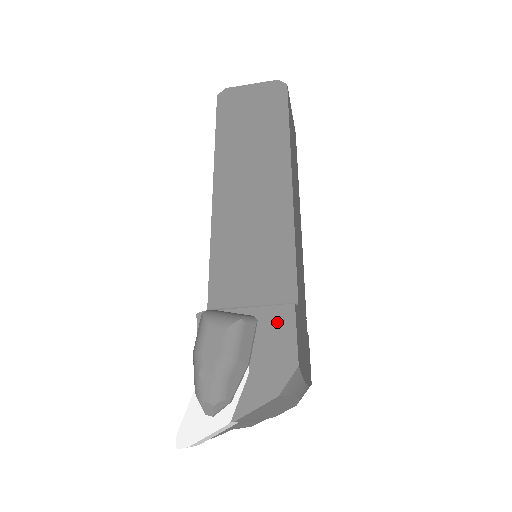
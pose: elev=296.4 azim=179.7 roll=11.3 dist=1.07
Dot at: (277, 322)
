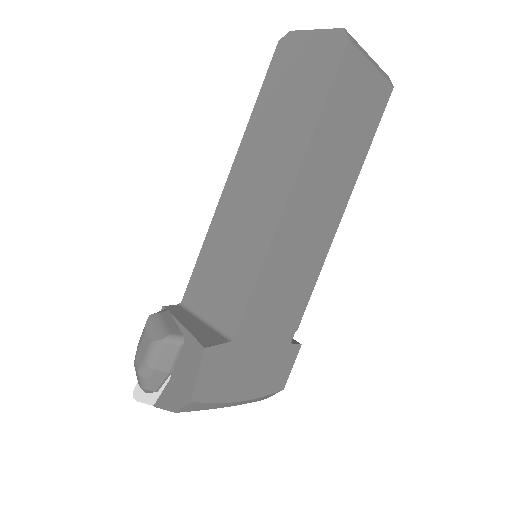
Dot at: (192, 354)
